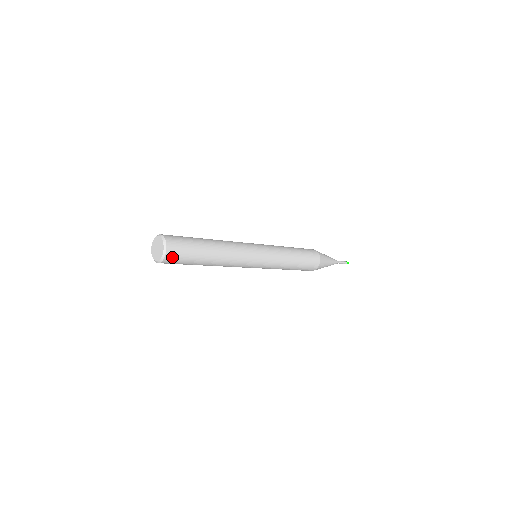
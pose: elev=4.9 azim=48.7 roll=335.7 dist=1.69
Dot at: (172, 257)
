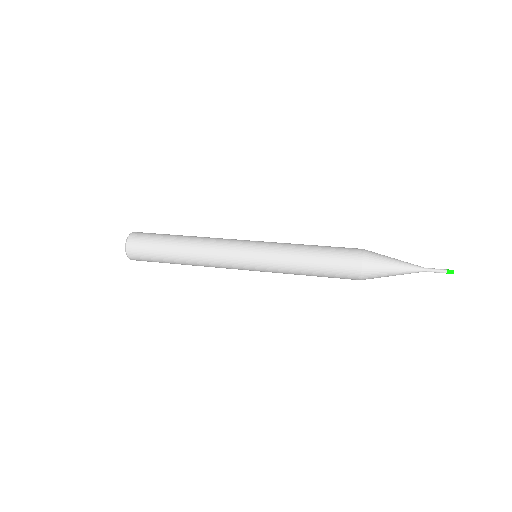
Dot at: (139, 260)
